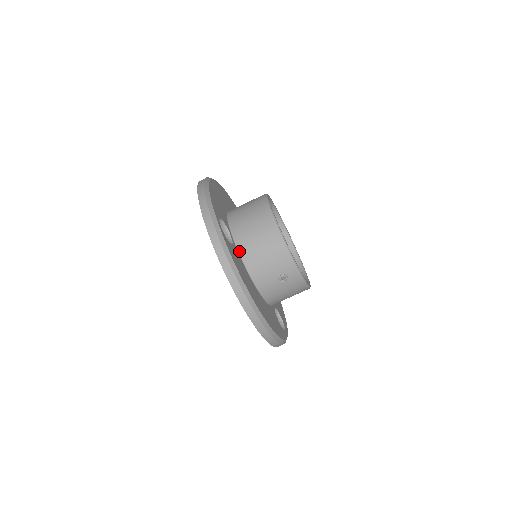
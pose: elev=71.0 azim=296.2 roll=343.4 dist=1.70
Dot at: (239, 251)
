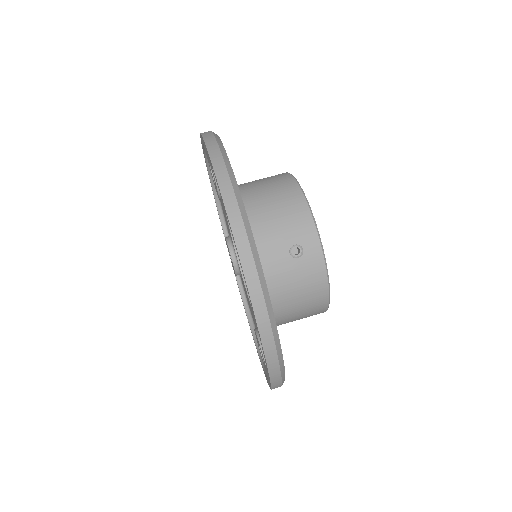
Dot at: occluded
